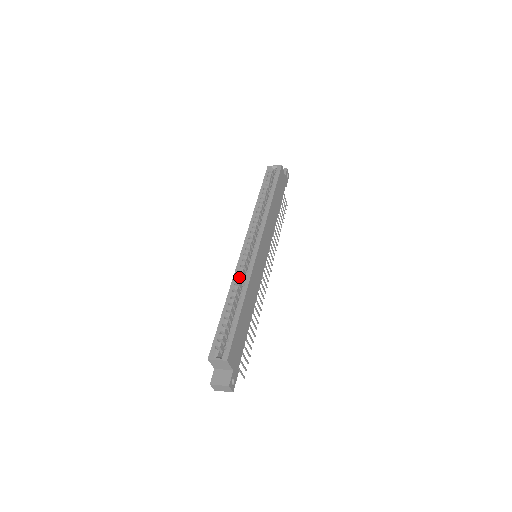
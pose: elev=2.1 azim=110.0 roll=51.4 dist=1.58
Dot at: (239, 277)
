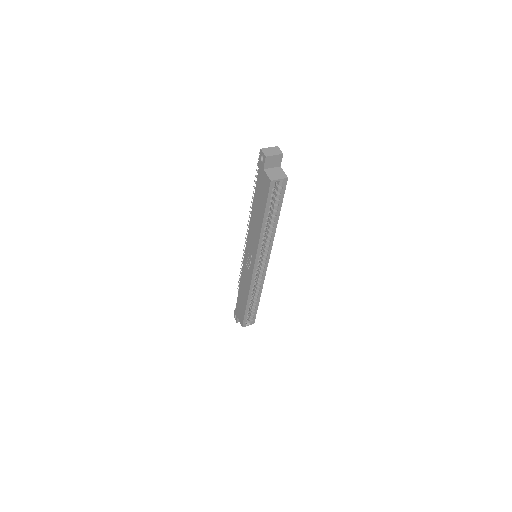
Dot at: occluded
